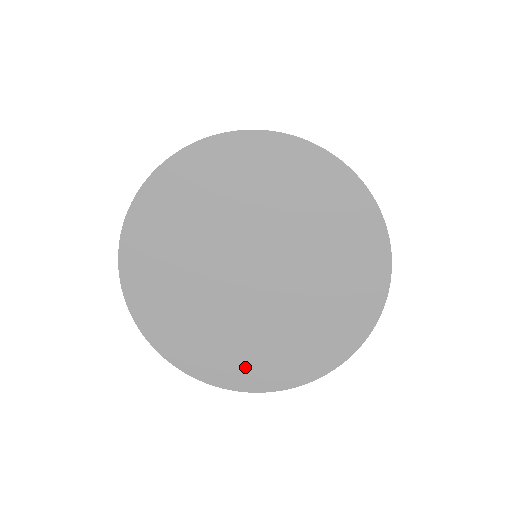
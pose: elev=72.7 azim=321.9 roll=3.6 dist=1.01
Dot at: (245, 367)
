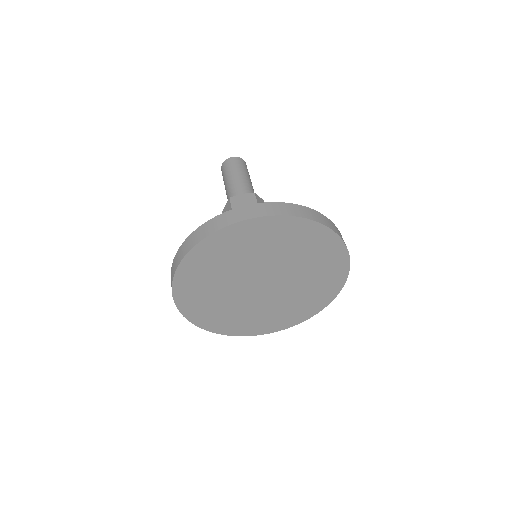
Dot at: (241, 326)
